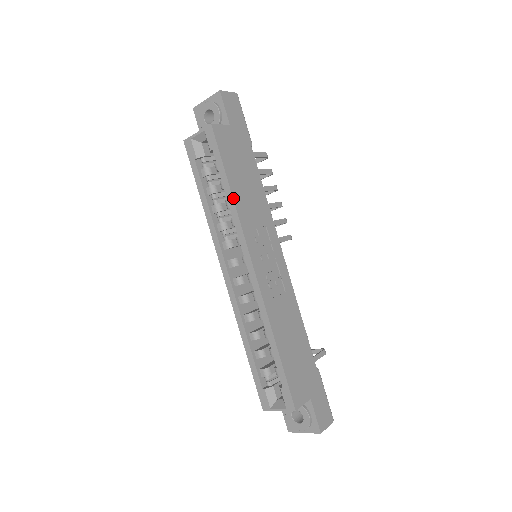
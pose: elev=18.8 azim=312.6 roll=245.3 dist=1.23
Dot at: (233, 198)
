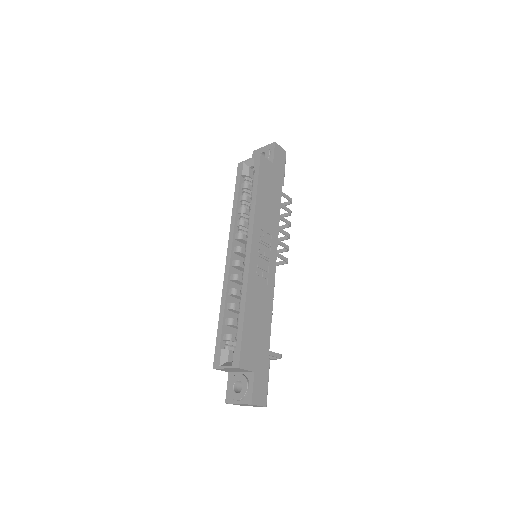
Dot at: (256, 202)
